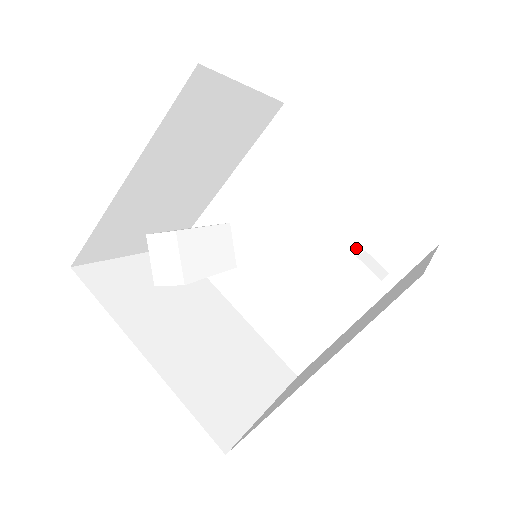
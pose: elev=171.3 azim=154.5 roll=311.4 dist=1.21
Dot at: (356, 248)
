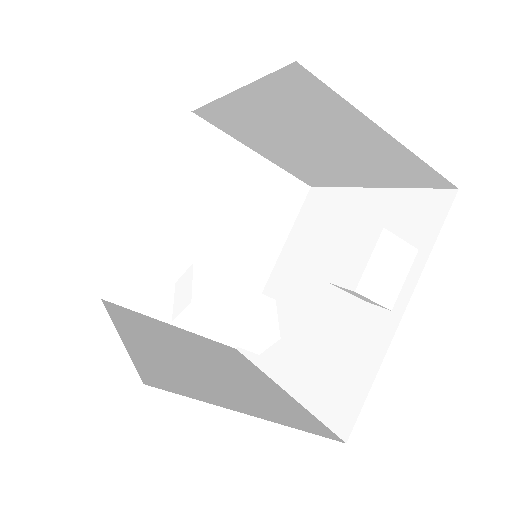
Dot at: occluded
